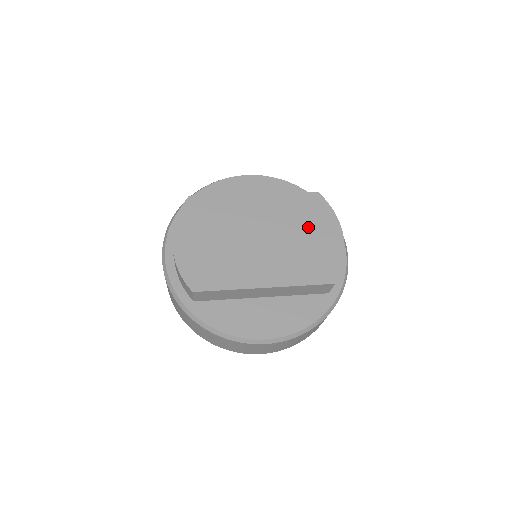
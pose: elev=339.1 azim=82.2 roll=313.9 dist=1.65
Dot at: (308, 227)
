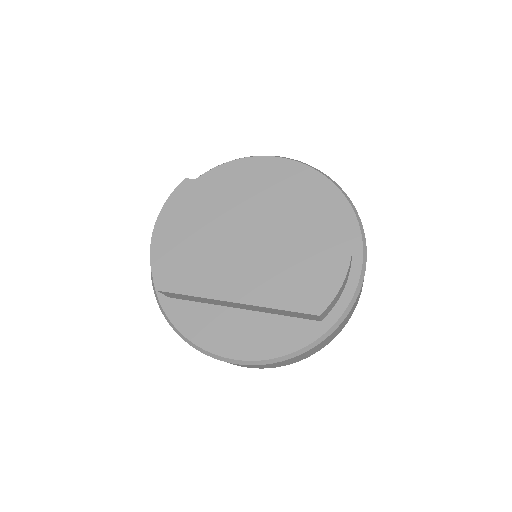
Dot at: (309, 236)
